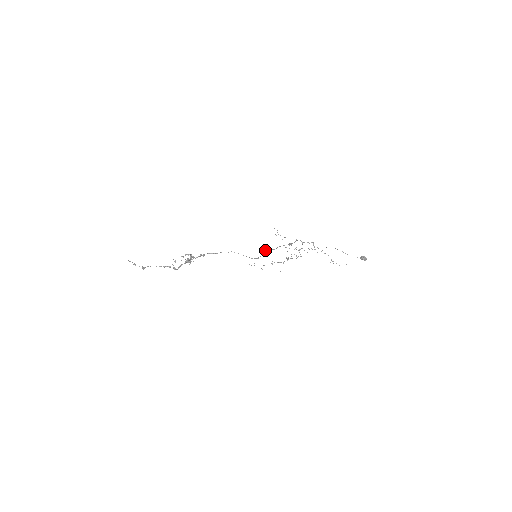
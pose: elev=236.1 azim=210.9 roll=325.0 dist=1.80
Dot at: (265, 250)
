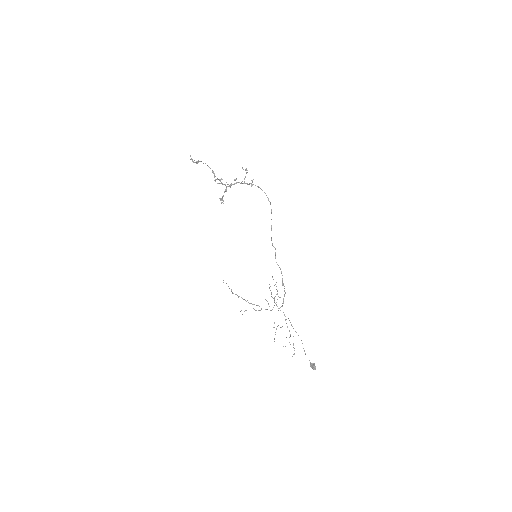
Dot at: occluded
